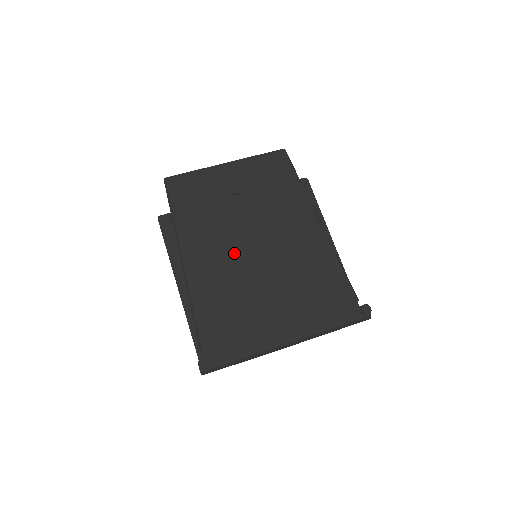
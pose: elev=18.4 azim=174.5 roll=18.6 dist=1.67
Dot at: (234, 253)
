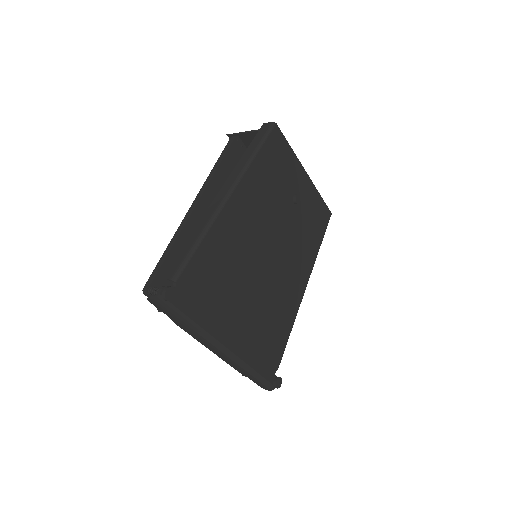
Dot at: (258, 237)
